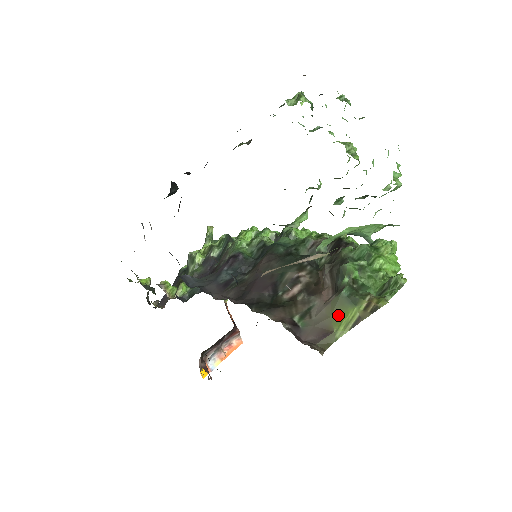
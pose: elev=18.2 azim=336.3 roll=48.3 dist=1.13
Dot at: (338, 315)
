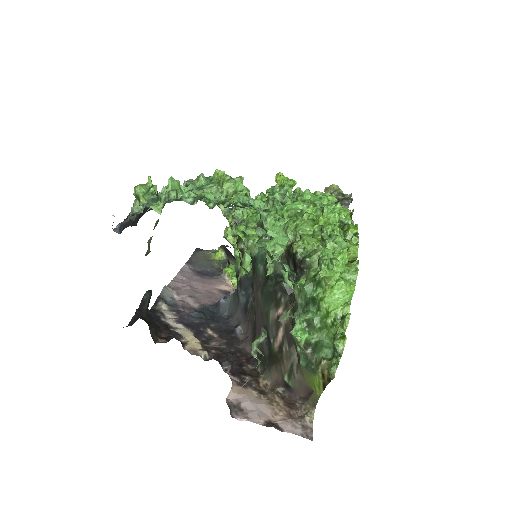
Dot at: (309, 380)
